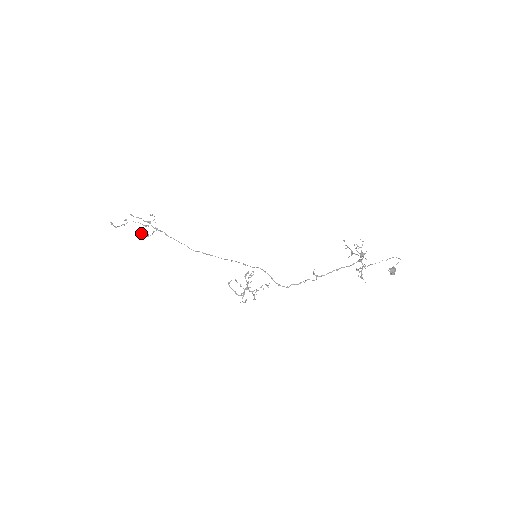
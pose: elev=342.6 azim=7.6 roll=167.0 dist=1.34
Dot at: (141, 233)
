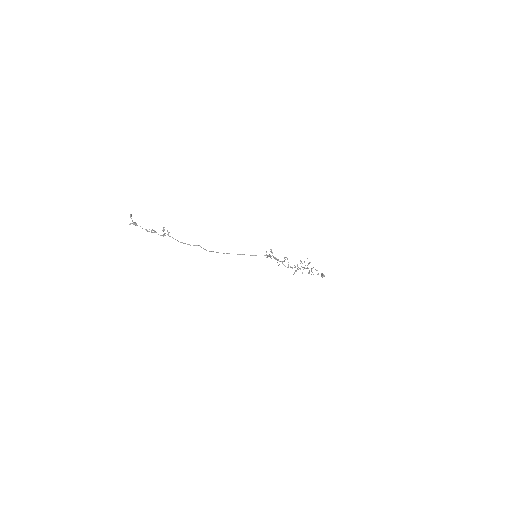
Dot at: (164, 227)
